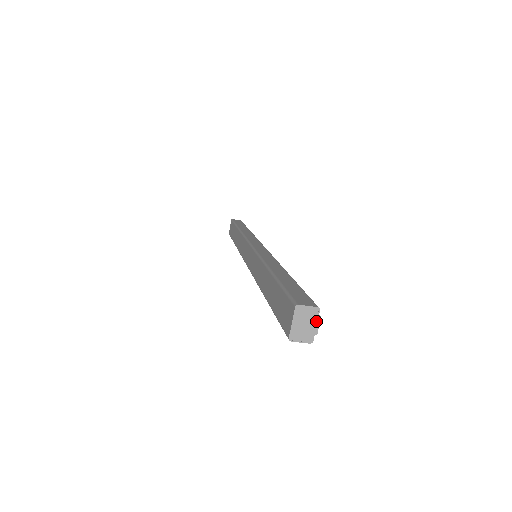
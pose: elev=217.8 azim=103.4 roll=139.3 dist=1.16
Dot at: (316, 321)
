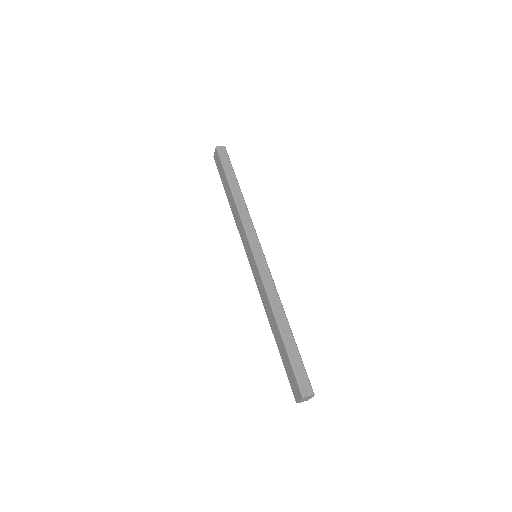
Dot at: occluded
